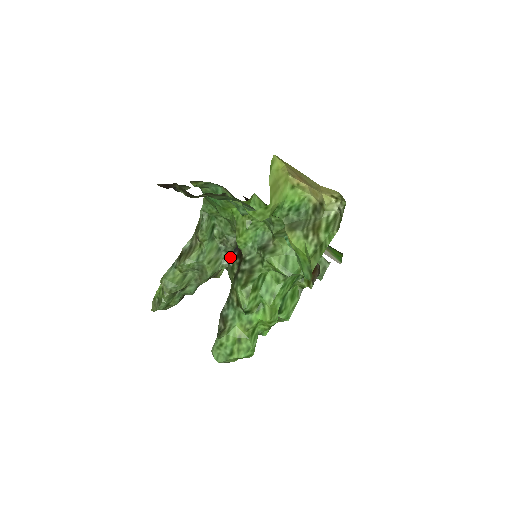
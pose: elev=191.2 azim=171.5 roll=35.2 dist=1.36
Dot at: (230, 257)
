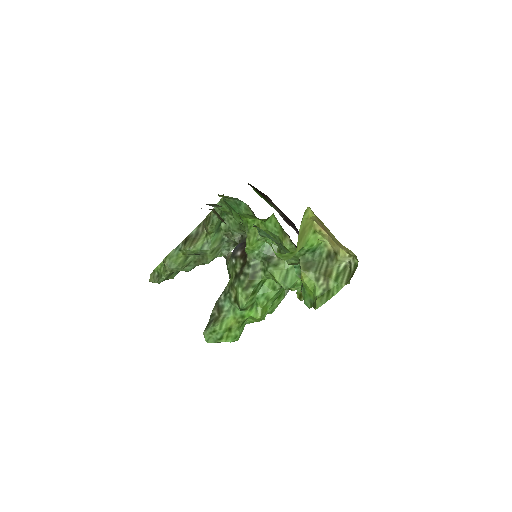
Dot at: (233, 253)
